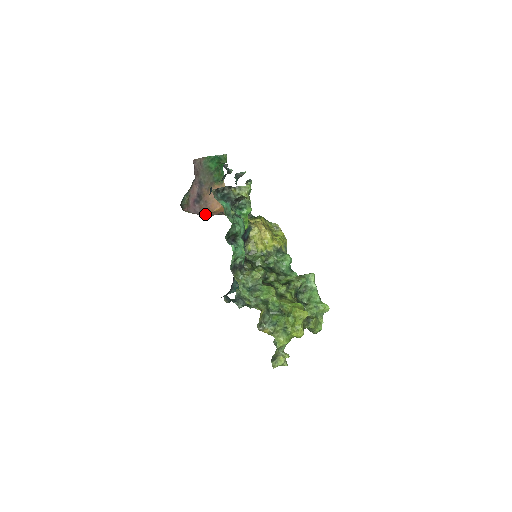
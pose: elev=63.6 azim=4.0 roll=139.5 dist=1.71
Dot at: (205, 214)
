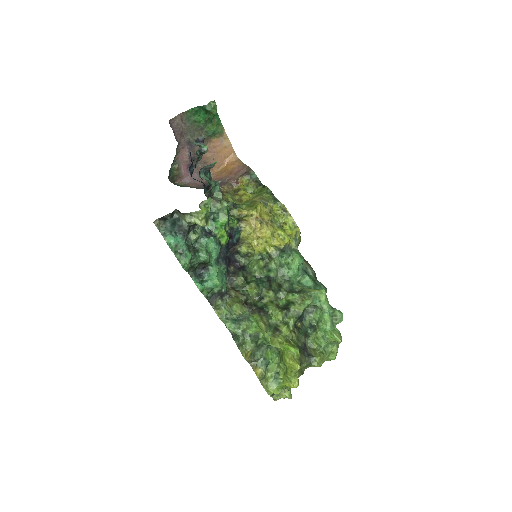
Dot at: occluded
